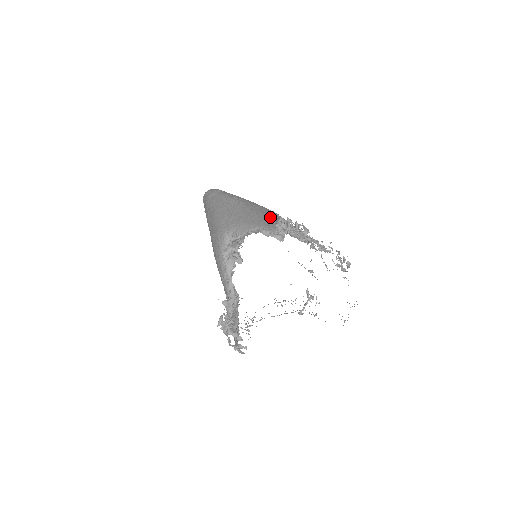
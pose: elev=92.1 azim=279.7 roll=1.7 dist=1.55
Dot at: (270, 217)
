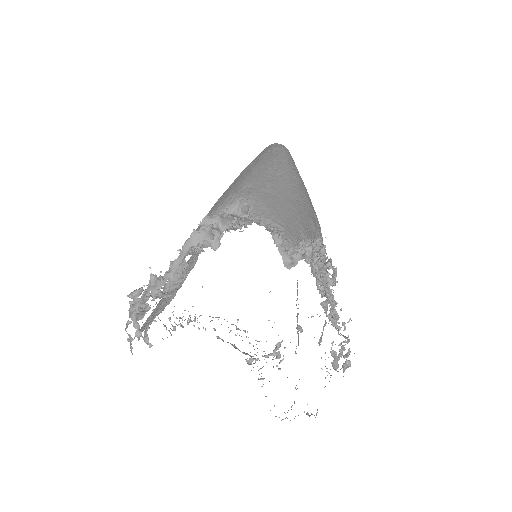
Dot at: (306, 226)
